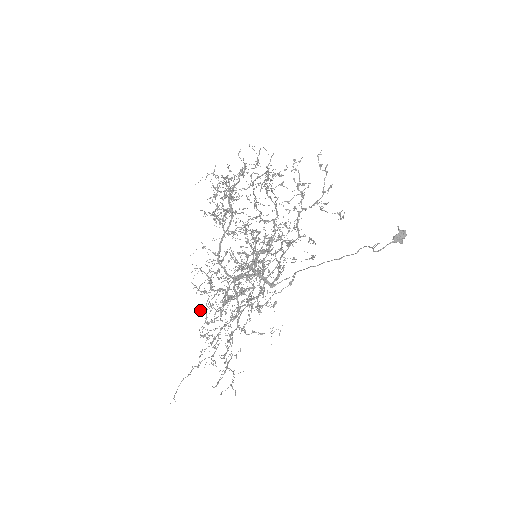
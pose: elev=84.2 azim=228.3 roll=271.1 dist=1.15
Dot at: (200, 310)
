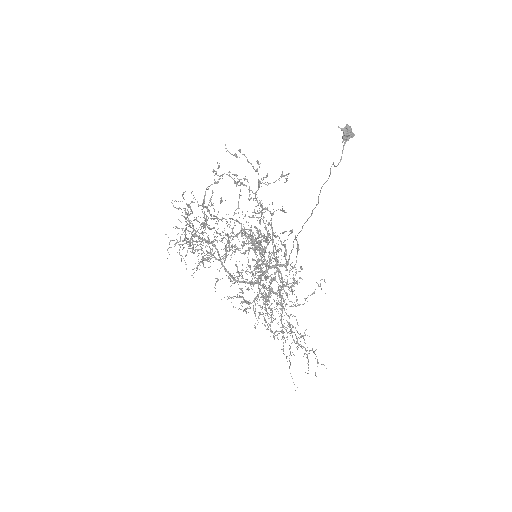
Dot at: (255, 326)
